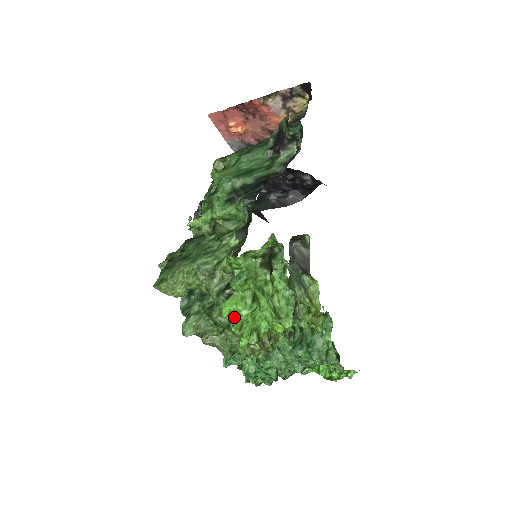
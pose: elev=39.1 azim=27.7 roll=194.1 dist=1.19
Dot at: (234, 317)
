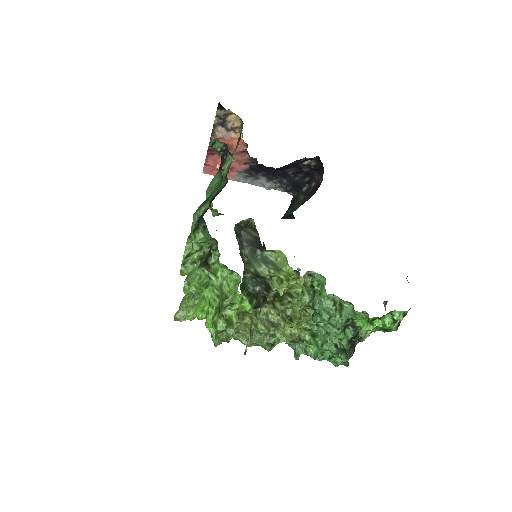
Dot at: occluded
